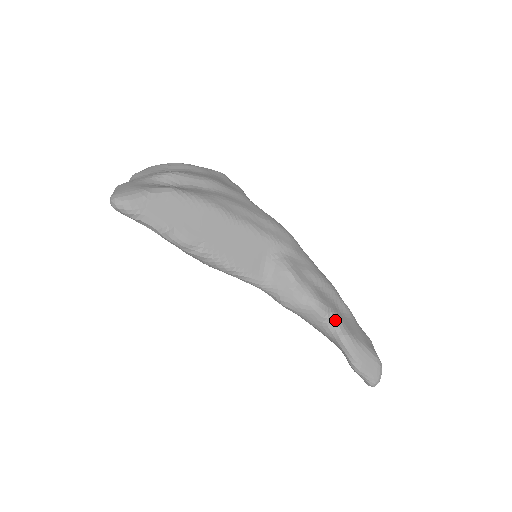
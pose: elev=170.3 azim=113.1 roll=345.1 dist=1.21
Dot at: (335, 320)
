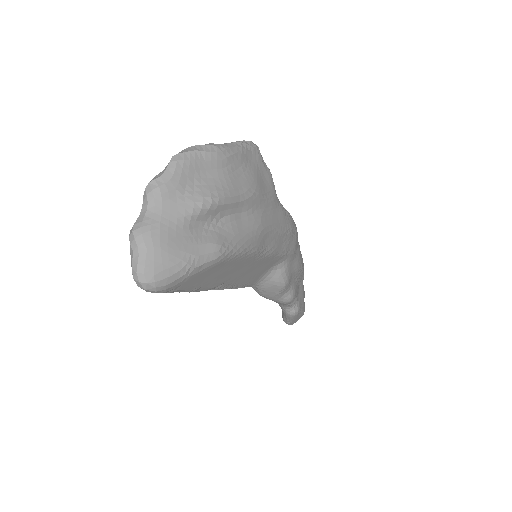
Dot at: (295, 303)
